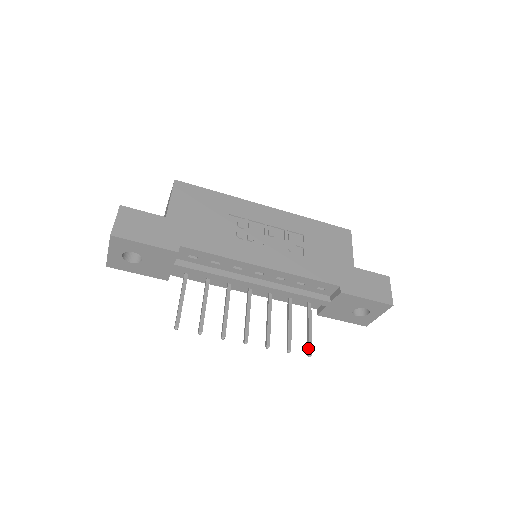
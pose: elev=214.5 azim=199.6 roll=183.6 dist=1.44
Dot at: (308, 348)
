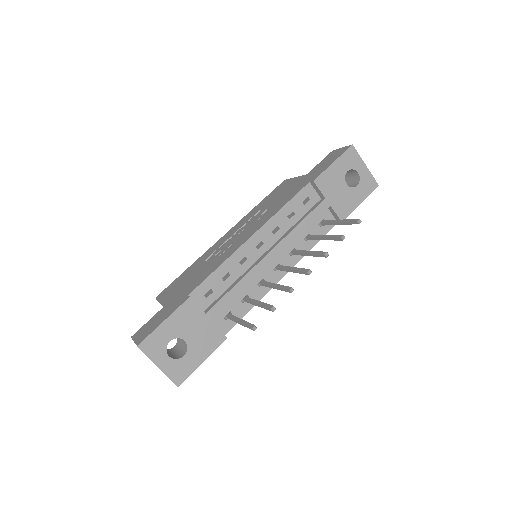
Dot at: (352, 222)
